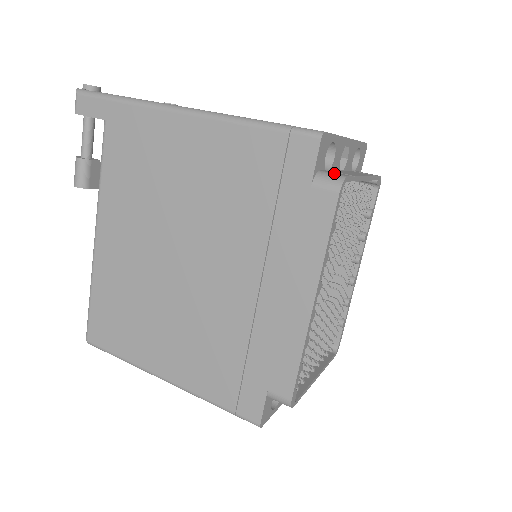
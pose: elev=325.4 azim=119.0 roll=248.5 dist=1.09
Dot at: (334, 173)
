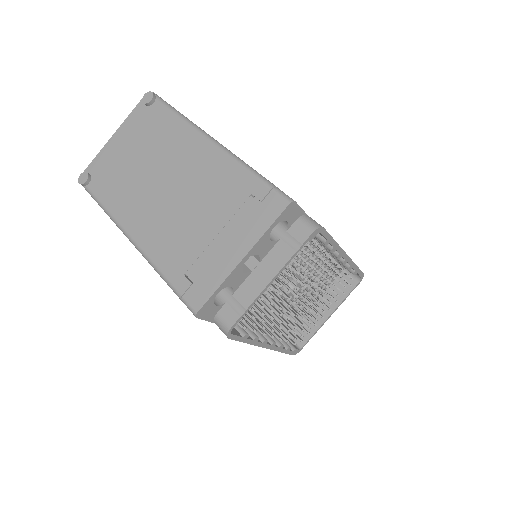
Dot at: (224, 321)
